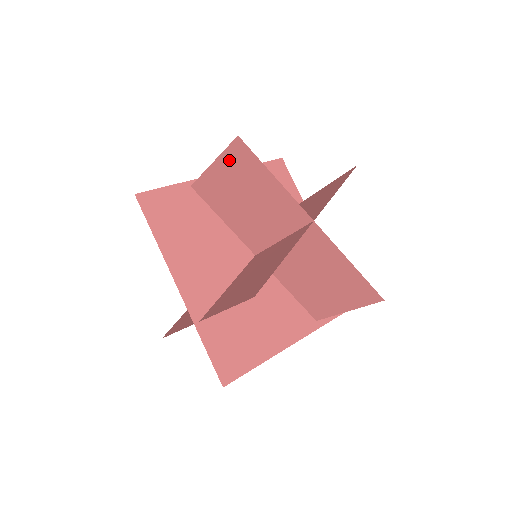
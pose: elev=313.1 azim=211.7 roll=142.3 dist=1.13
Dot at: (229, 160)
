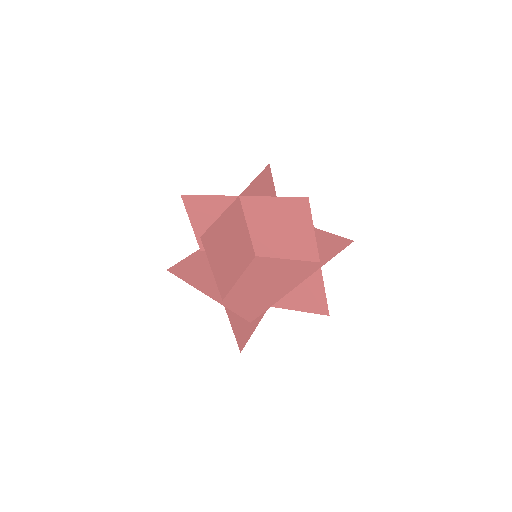
Dot at: (192, 212)
